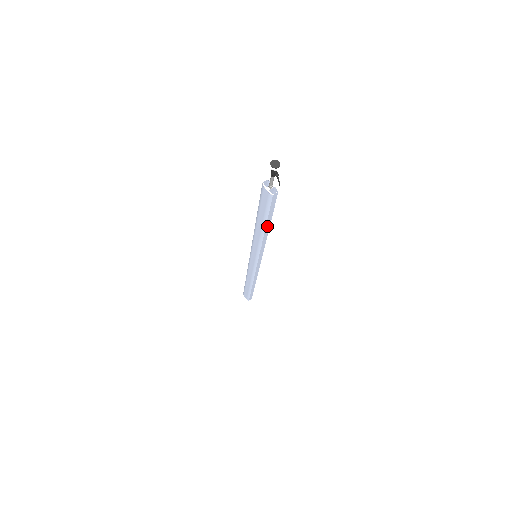
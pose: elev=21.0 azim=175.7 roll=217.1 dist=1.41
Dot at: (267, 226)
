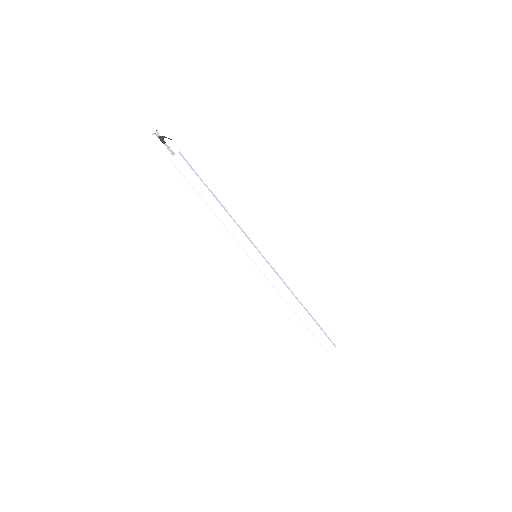
Dot at: (213, 195)
